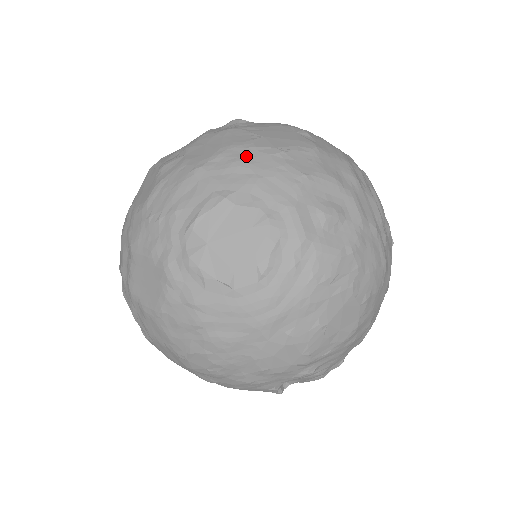
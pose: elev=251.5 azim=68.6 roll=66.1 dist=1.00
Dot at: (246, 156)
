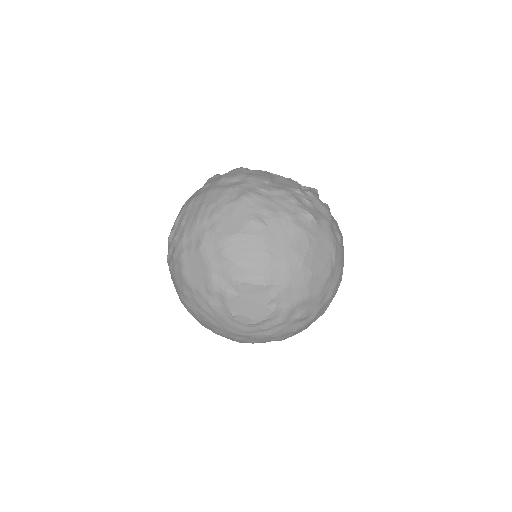
Dot at: (294, 267)
